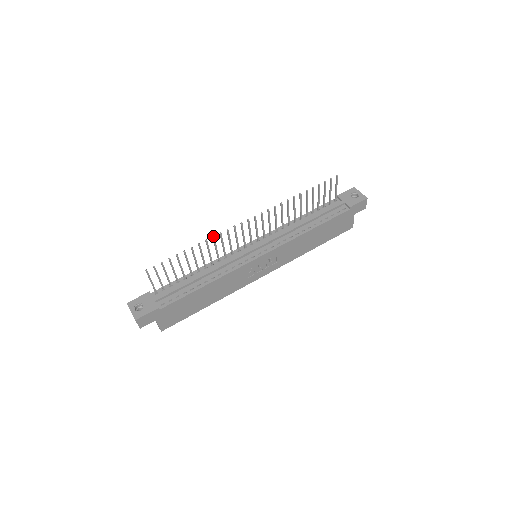
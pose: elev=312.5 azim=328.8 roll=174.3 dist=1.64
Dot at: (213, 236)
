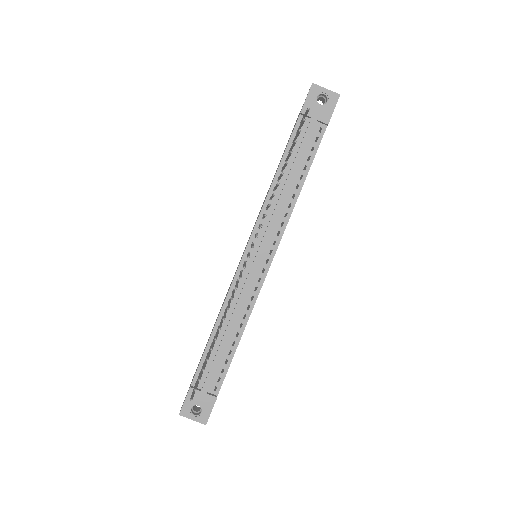
Dot at: (228, 309)
